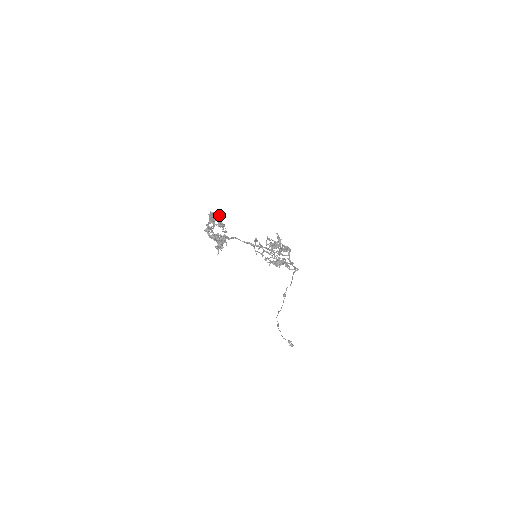
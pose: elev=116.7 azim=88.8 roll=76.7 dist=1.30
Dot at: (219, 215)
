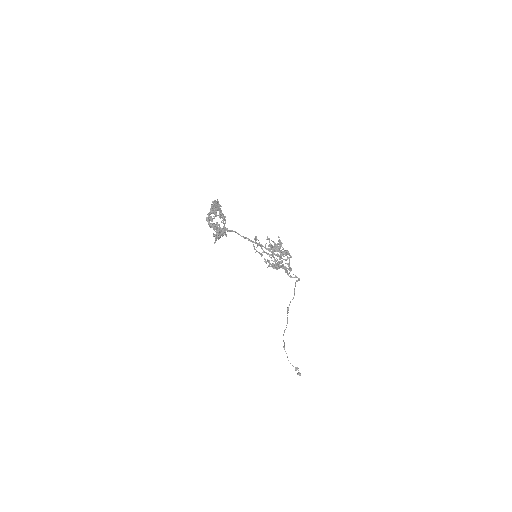
Dot at: (219, 205)
